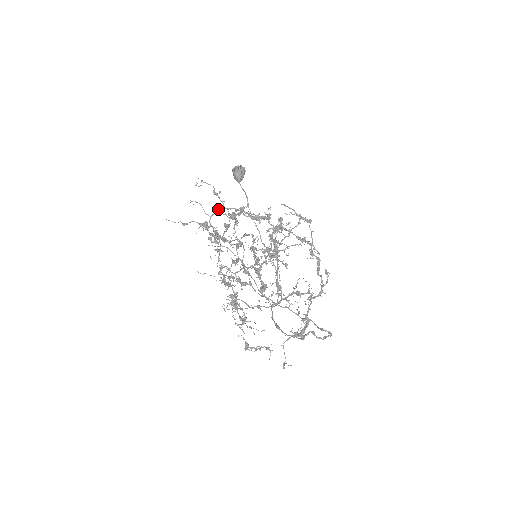
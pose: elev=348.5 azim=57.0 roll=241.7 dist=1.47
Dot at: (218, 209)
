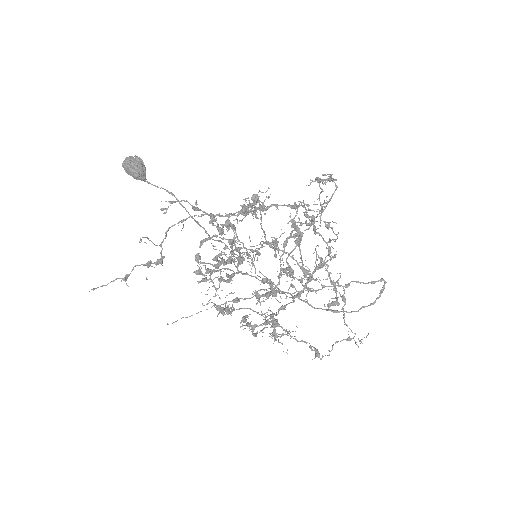
Dot at: (168, 229)
